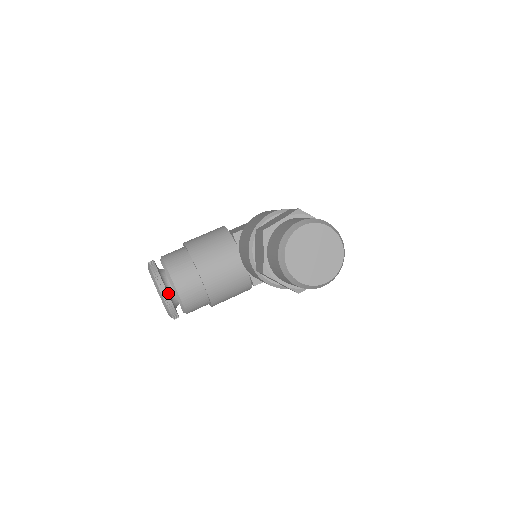
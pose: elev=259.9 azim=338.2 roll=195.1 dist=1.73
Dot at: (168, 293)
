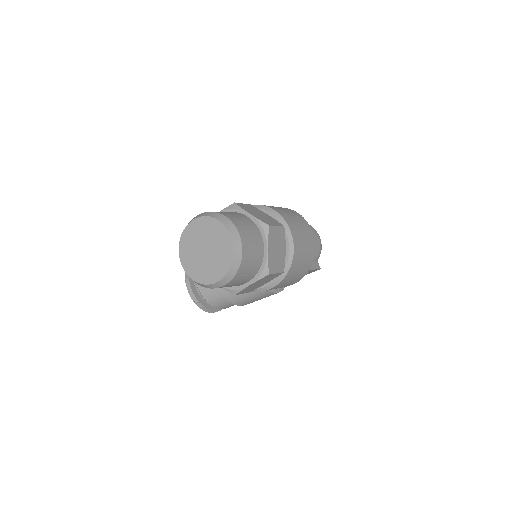
Dot at: (196, 286)
